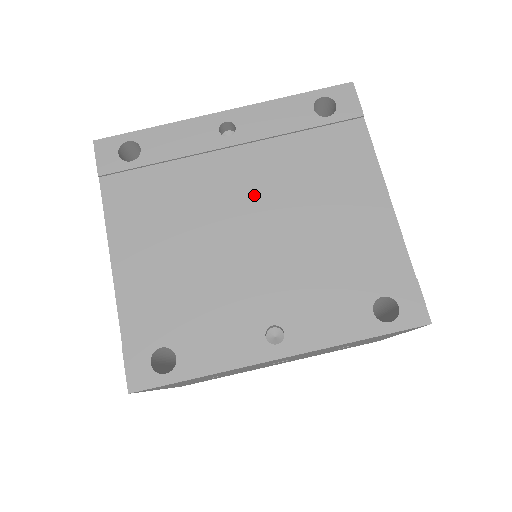
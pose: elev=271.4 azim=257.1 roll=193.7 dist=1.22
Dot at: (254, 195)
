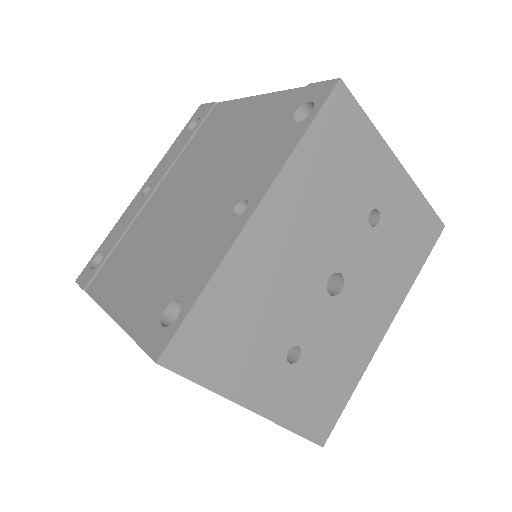
Dot at: (179, 188)
